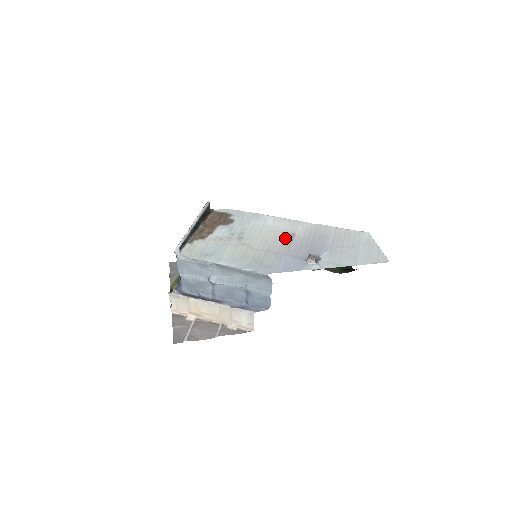
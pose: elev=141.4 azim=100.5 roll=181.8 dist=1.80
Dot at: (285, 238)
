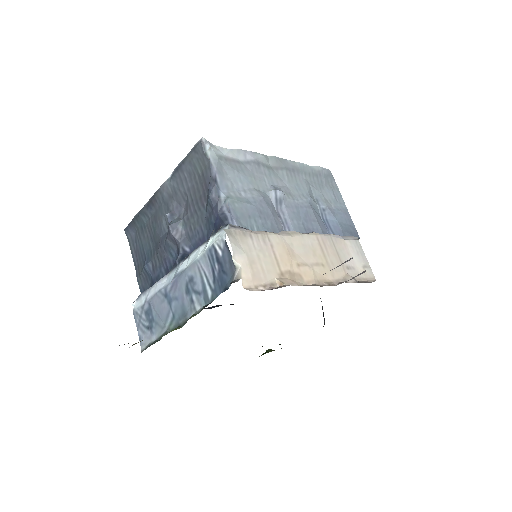
Dot at: occluded
